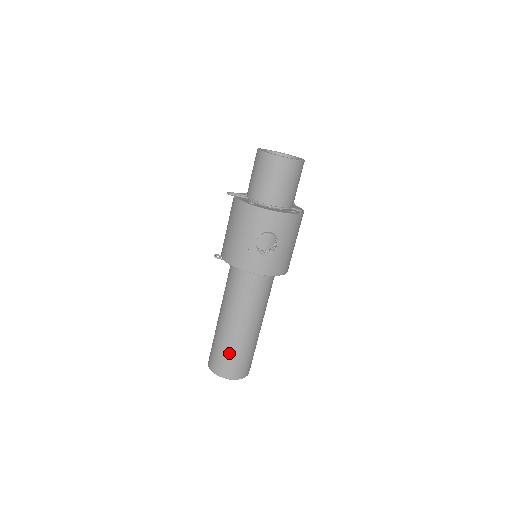
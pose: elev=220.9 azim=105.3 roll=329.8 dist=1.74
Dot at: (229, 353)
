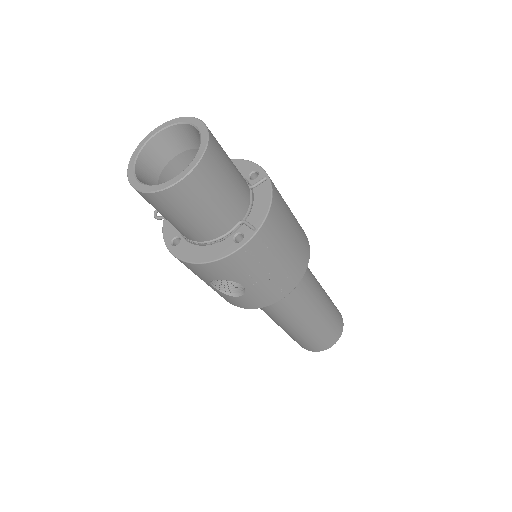
Dot at: (294, 338)
